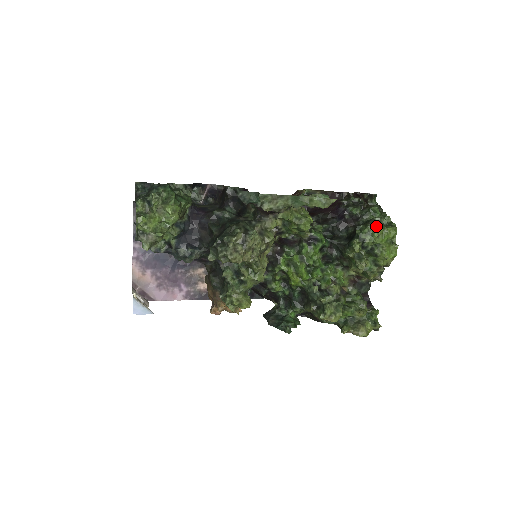
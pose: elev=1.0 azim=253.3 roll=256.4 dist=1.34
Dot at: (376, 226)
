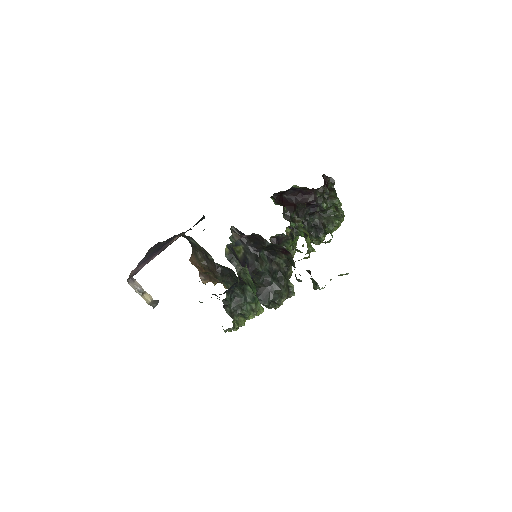
Dot at: (338, 226)
